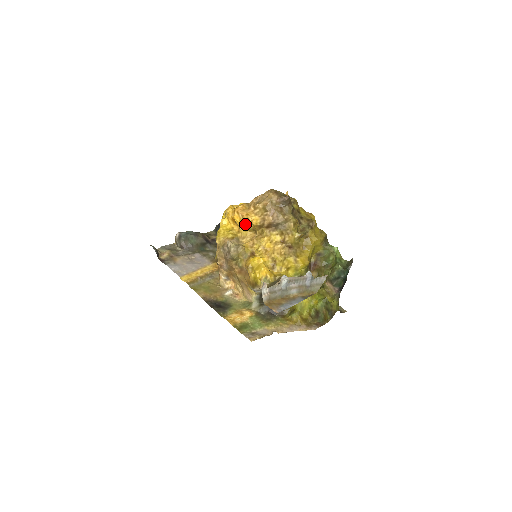
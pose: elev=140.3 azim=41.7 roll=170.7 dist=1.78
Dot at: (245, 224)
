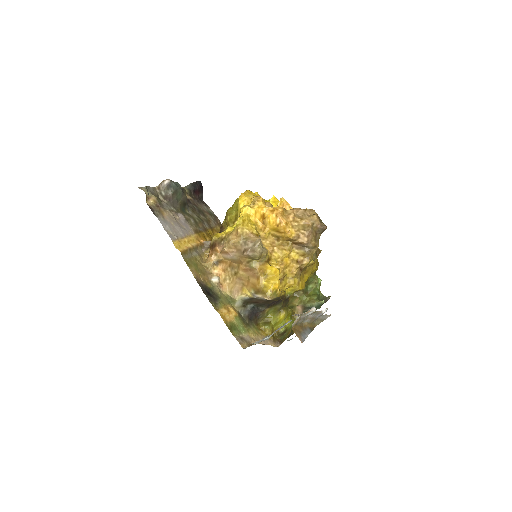
Dot at: (277, 229)
